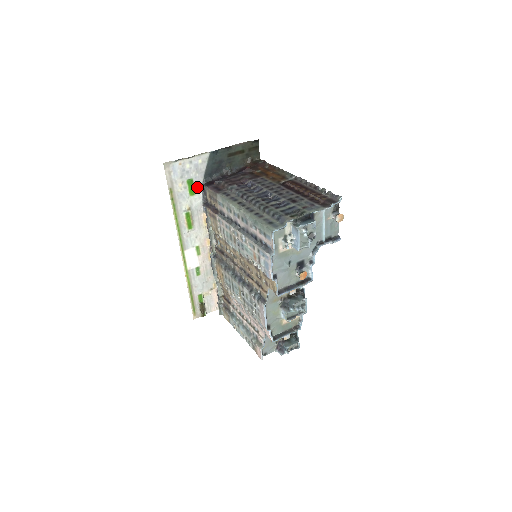
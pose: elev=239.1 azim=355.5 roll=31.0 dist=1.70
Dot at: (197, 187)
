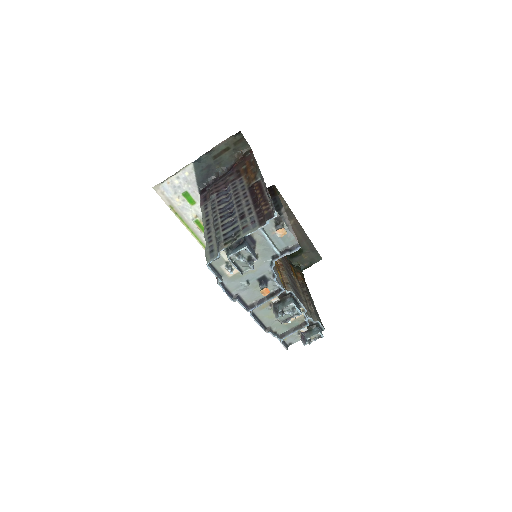
Dot at: (195, 196)
